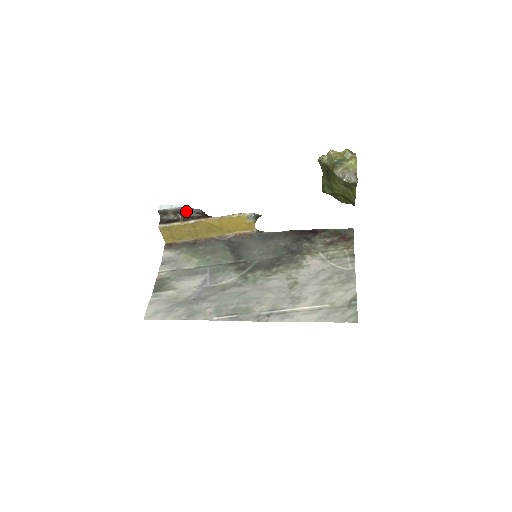
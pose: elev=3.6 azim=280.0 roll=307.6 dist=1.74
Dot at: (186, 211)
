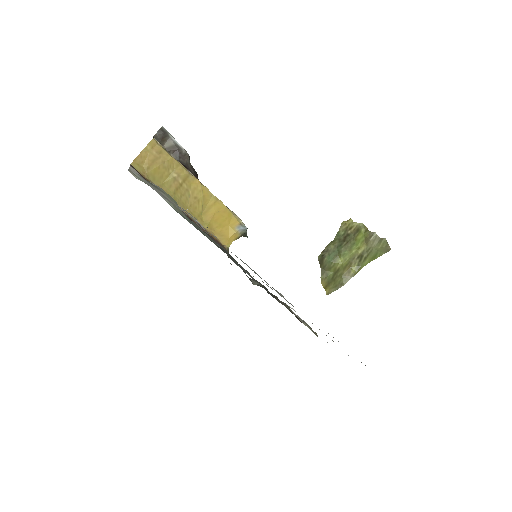
Dot at: (186, 160)
